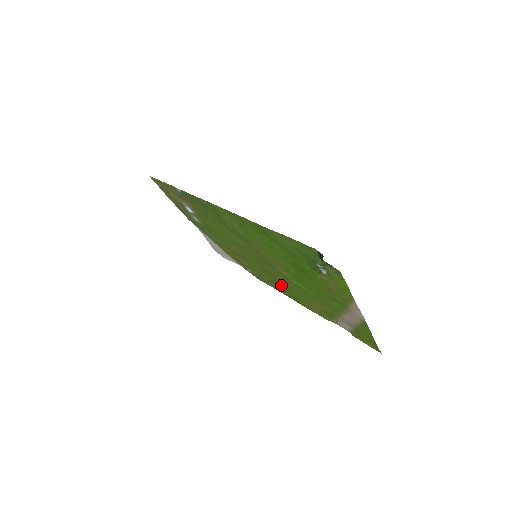
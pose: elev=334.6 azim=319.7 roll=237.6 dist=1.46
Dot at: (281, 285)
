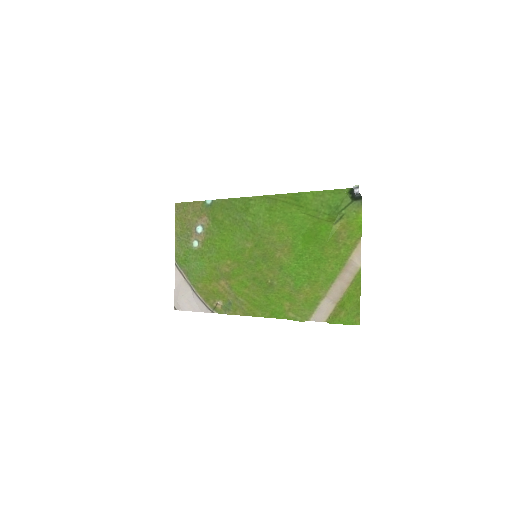
Dot at: (263, 293)
